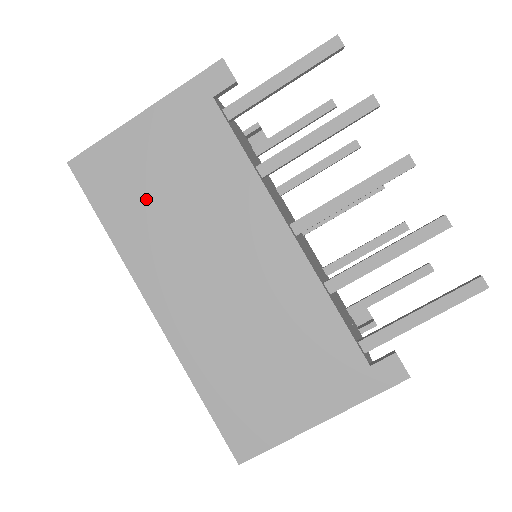
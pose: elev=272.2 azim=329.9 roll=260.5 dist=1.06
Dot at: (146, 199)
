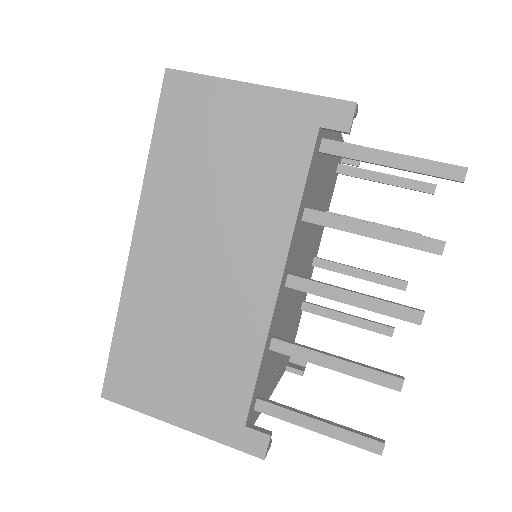
Dot at: (199, 156)
